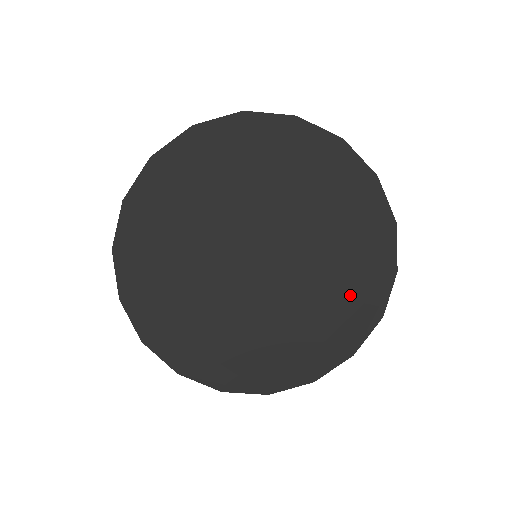
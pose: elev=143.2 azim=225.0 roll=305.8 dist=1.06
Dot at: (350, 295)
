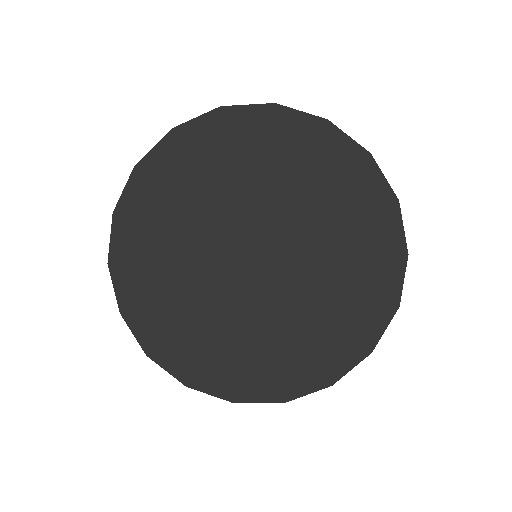
Dot at: (359, 286)
